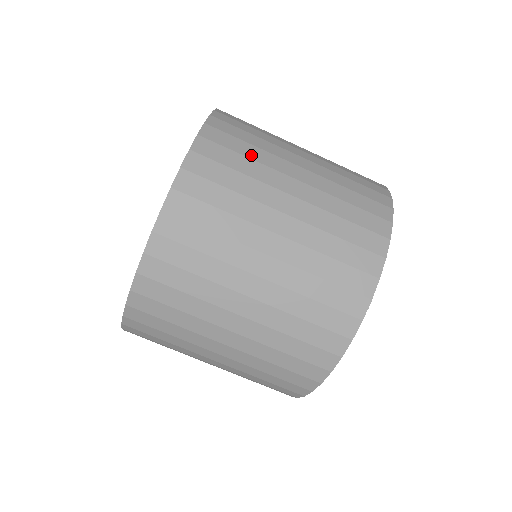
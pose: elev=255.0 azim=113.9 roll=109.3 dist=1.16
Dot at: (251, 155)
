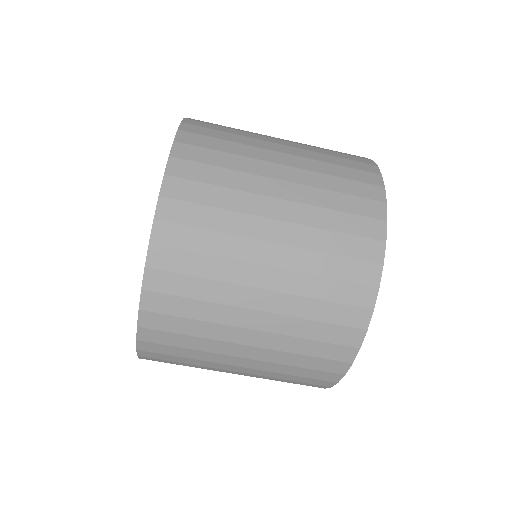
Dot at: (228, 165)
